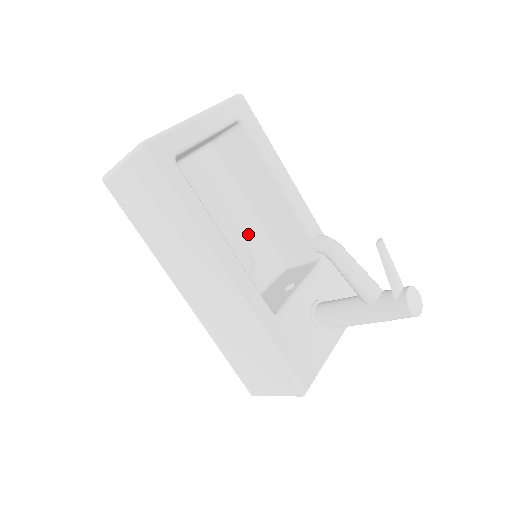
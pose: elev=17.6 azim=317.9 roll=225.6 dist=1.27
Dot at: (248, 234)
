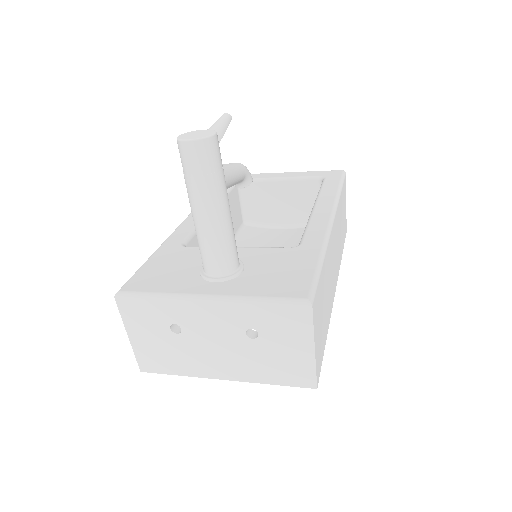
Dot at: occluded
